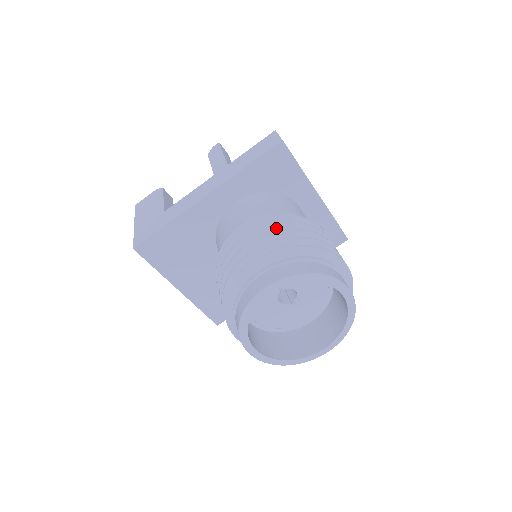
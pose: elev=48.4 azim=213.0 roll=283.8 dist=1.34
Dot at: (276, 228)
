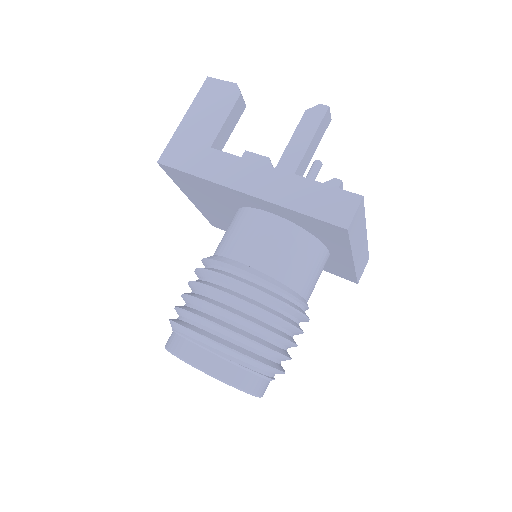
Dot at: (254, 310)
